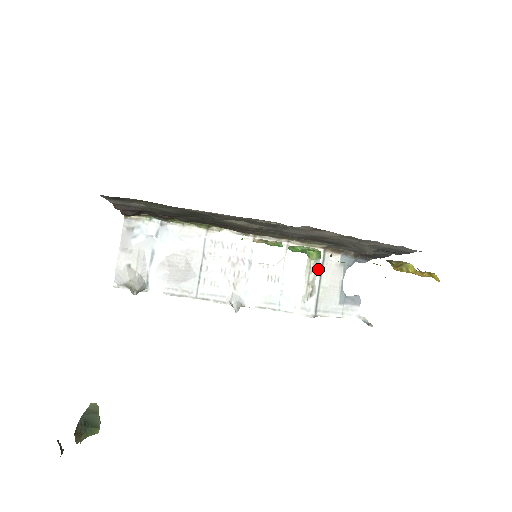
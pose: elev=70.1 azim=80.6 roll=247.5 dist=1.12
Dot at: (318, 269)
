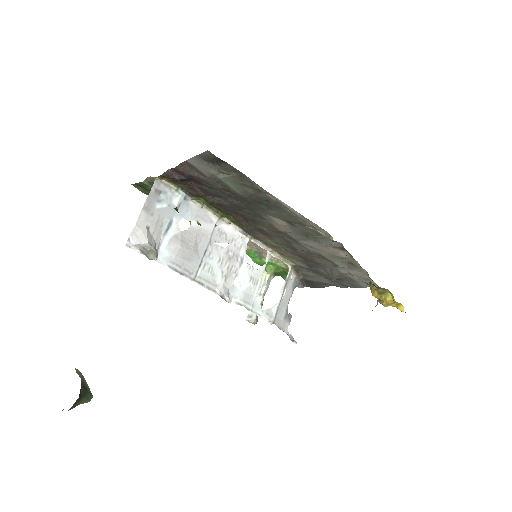
Dot at: (269, 283)
